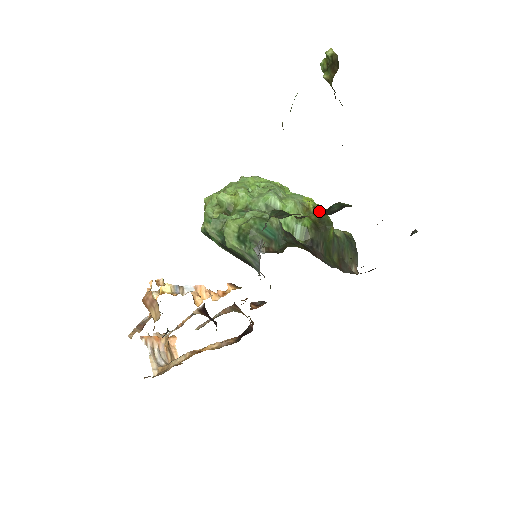
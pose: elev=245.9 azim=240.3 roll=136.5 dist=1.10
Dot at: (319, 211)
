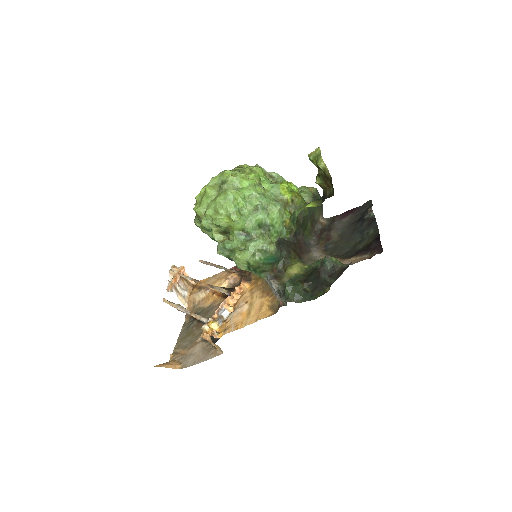
Dot at: (296, 203)
